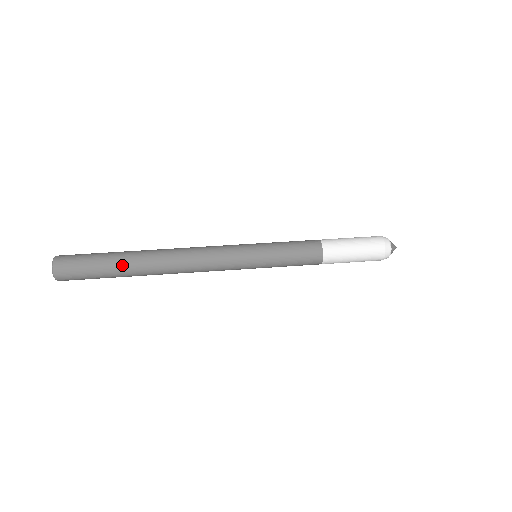
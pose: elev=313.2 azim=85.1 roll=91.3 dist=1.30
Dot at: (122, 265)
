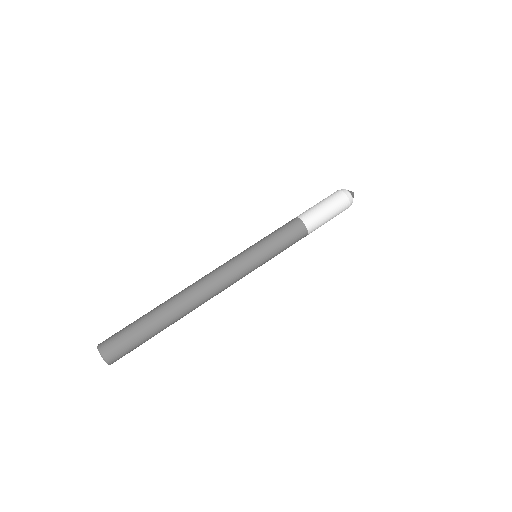
Dot at: (156, 319)
